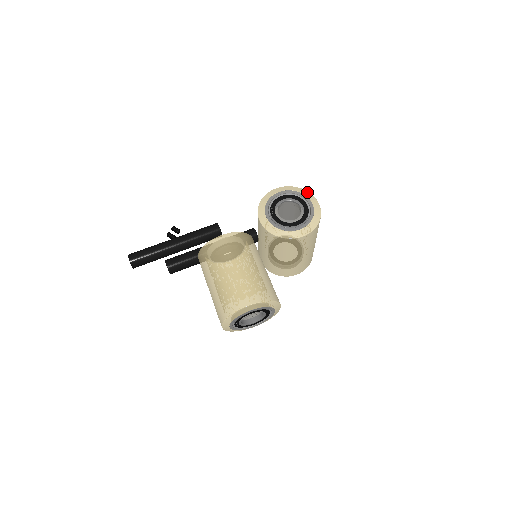
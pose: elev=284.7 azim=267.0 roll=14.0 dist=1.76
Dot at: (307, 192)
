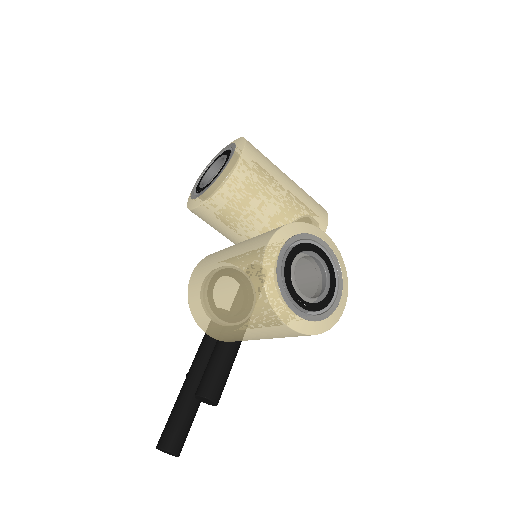
Dot at: occluded
